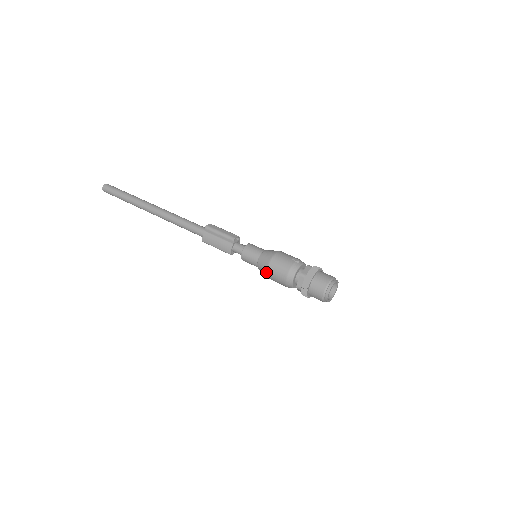
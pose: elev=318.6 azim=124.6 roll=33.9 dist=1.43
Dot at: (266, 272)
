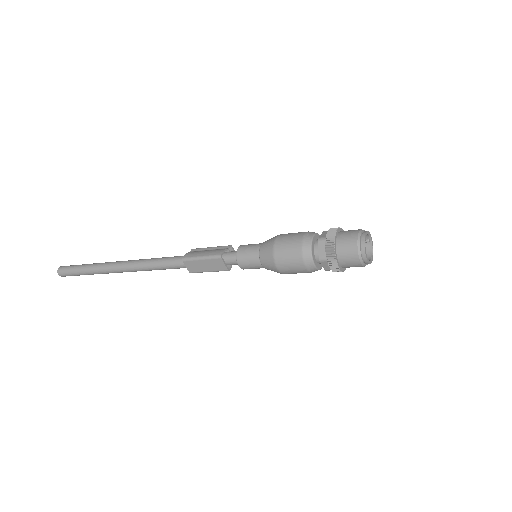
Dot at: (274, 240)
